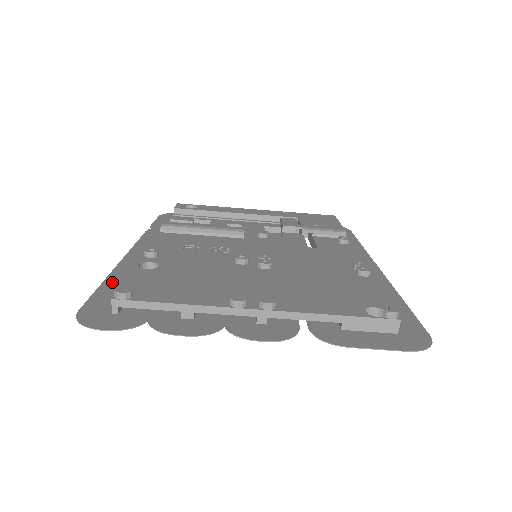
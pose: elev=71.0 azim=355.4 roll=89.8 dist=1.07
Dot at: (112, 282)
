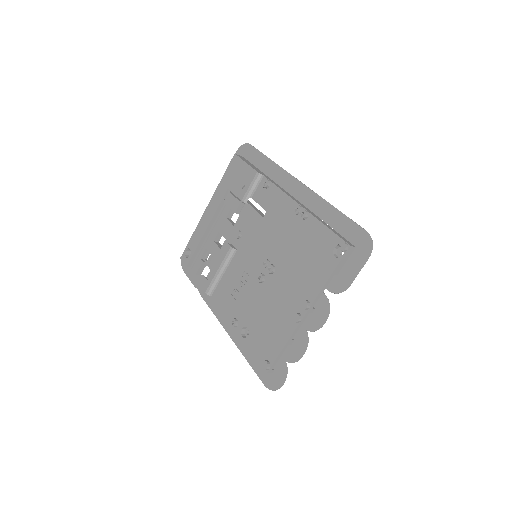
Dot at: (247, 354)
